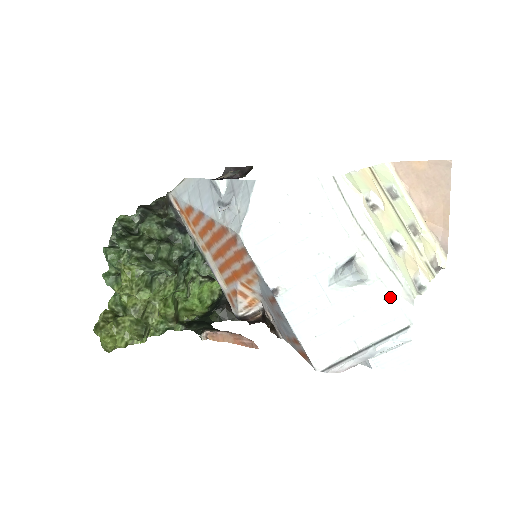
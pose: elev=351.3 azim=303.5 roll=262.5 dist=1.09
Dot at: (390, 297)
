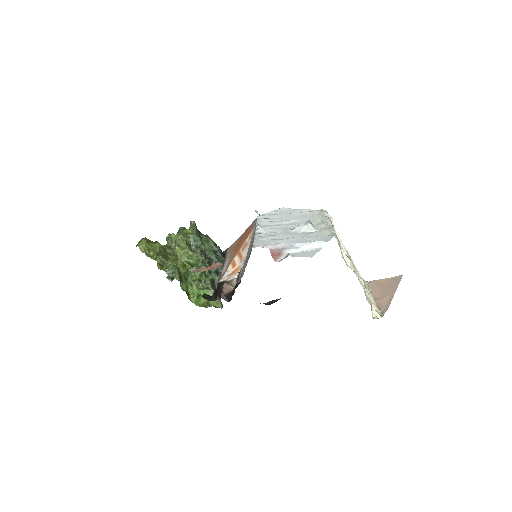
Dot at: (321, 235)
